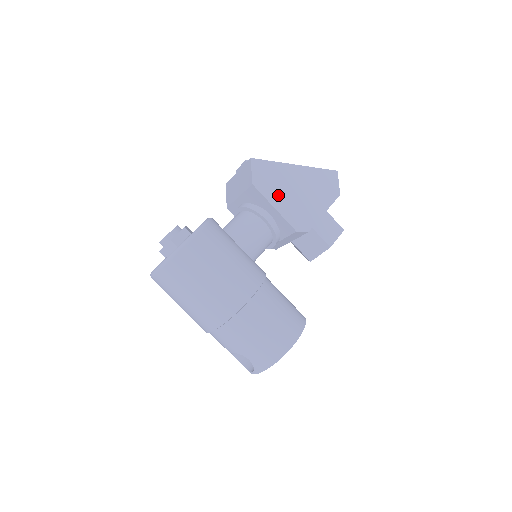
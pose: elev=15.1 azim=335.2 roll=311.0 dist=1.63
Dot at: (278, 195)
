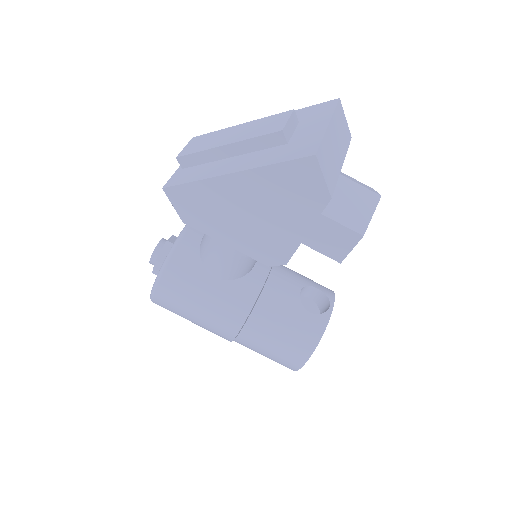
Dot at: (223, 227)
